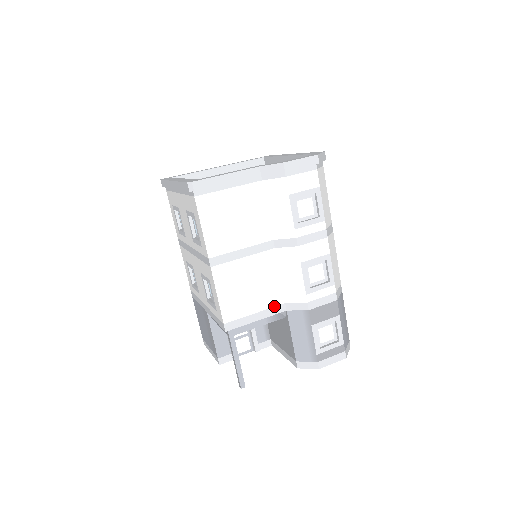
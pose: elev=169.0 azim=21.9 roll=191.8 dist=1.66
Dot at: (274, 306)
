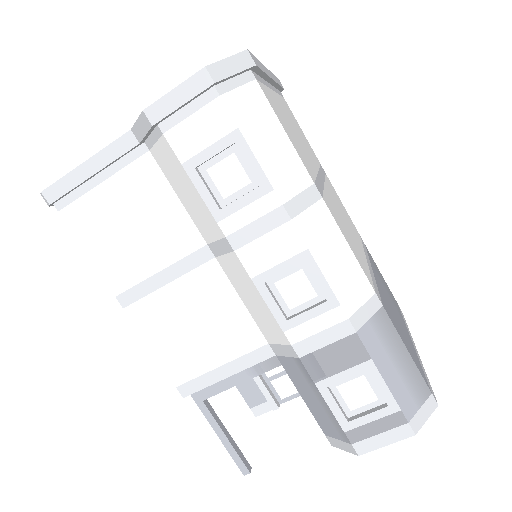
Dot at: (250, 351)
